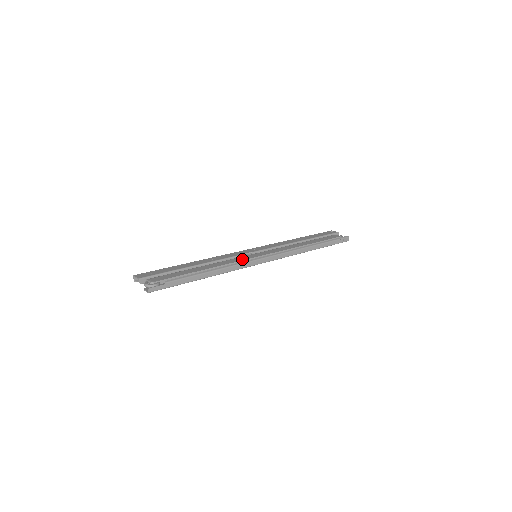
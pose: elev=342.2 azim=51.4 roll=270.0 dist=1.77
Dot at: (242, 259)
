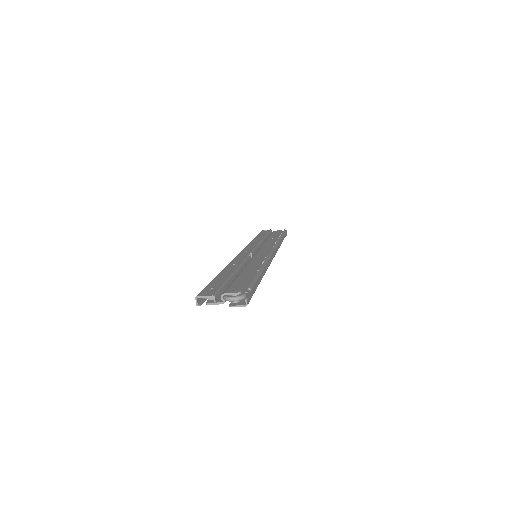
Dot at: (261, 257)
